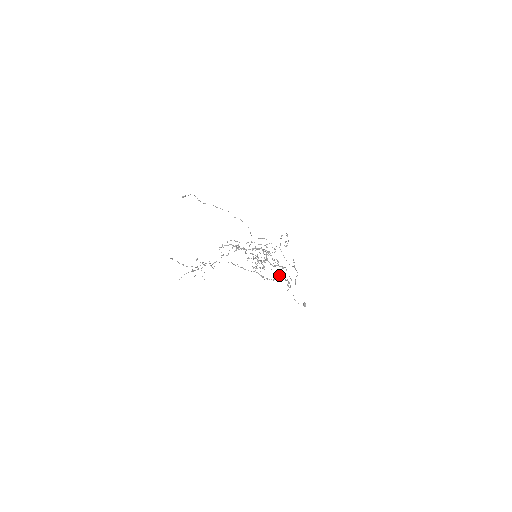
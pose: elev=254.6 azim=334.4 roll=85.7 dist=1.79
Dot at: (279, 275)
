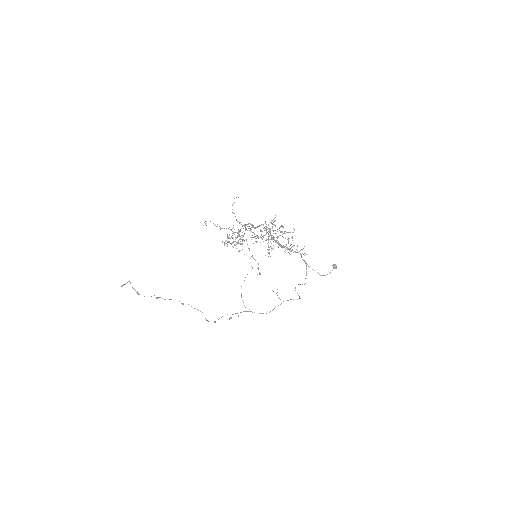
Dot at: occluded
